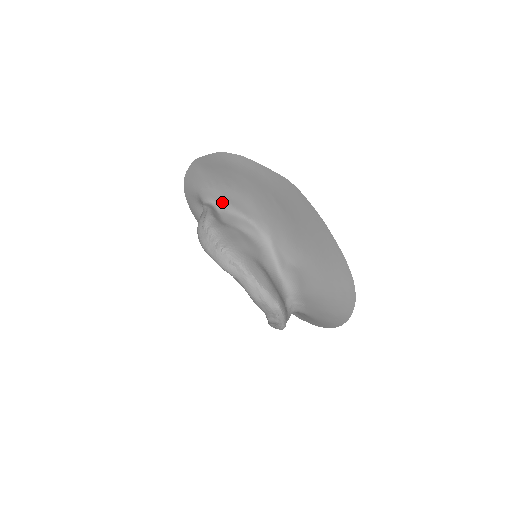
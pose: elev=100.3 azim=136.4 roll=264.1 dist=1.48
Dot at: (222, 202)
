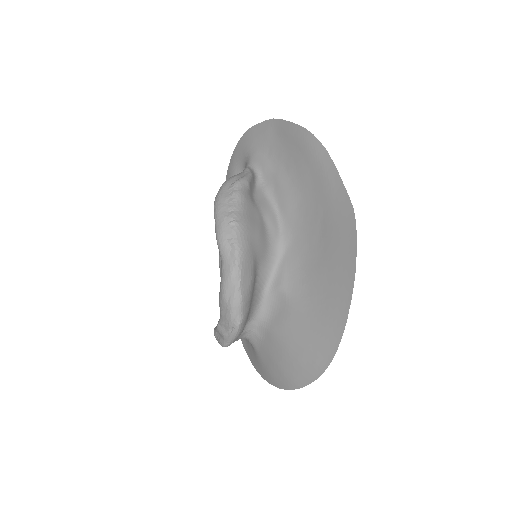
Dot at: (267, 179)
